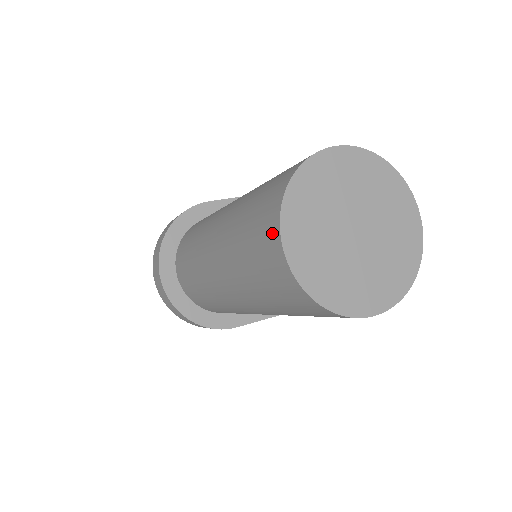
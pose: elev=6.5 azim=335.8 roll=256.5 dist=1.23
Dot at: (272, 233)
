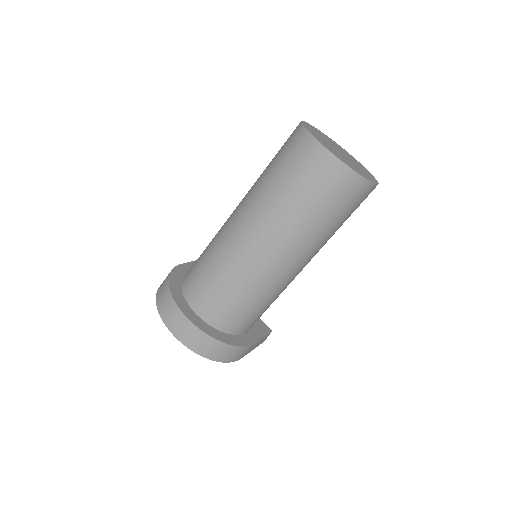
Dot at: (313, 150)
